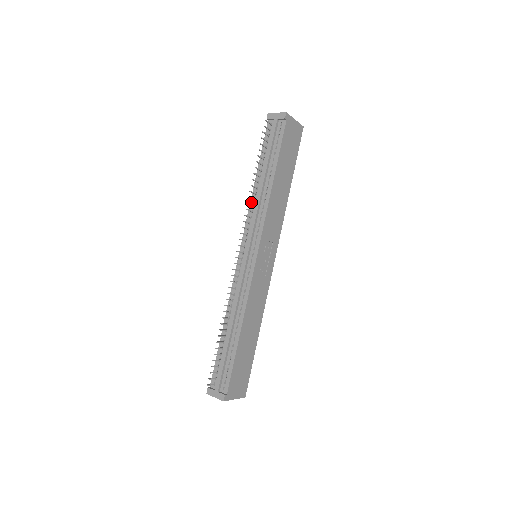
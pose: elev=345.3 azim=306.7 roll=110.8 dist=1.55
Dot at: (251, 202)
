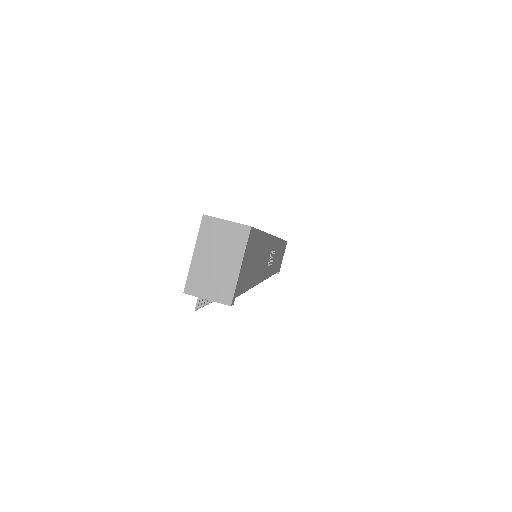
Dot at: occluded
